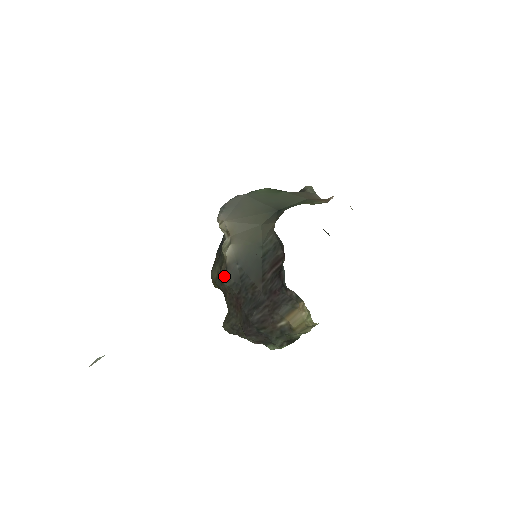
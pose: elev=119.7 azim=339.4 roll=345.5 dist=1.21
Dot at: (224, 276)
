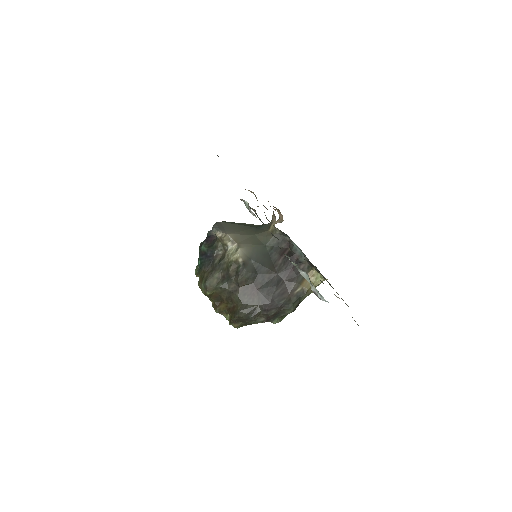
Dot at: (242, 271)
